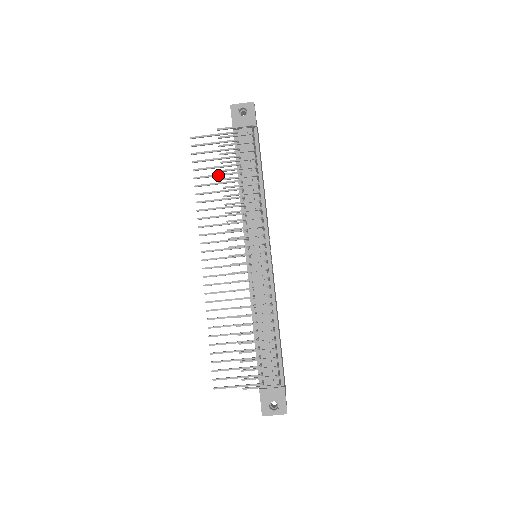
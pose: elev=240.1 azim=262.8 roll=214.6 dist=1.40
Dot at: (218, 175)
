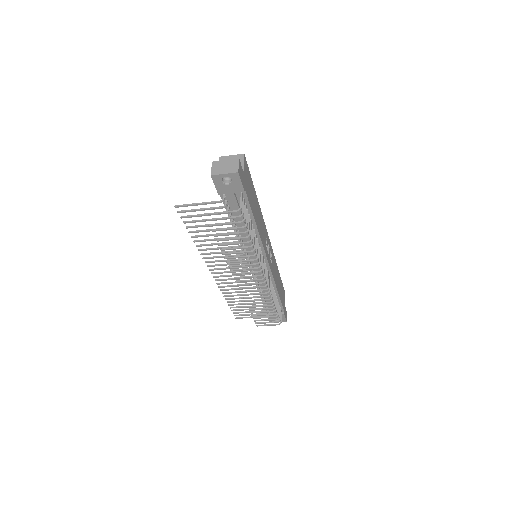
Dot at: occluded
